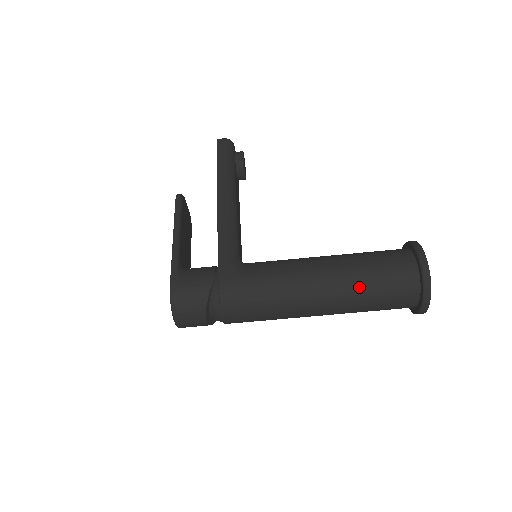
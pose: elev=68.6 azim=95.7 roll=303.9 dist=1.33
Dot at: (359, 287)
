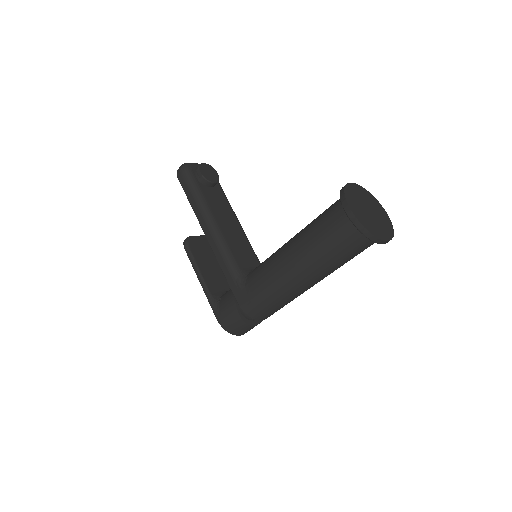
Dot at: (322, 261)
